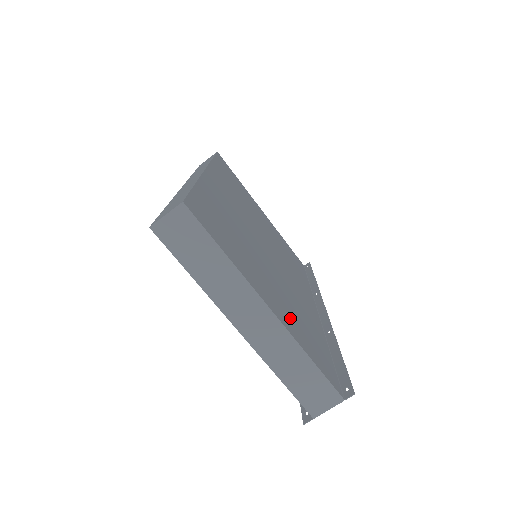
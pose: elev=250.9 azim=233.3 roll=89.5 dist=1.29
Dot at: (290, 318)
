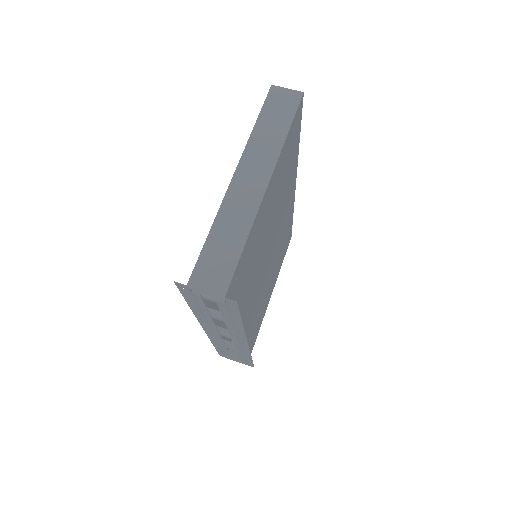
Dot at: (258, 232)
